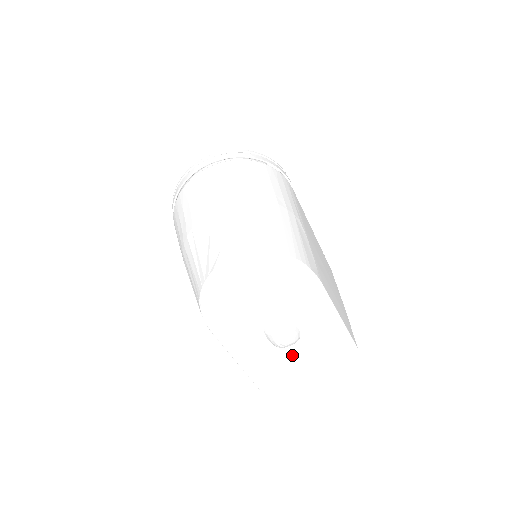
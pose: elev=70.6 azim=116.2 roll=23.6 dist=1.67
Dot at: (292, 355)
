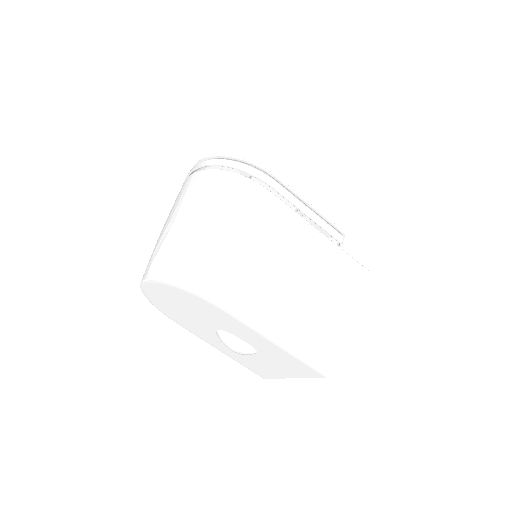
Dot at: (264, 362)
